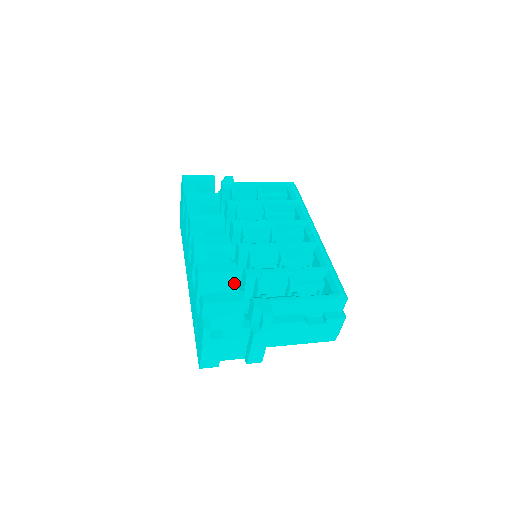
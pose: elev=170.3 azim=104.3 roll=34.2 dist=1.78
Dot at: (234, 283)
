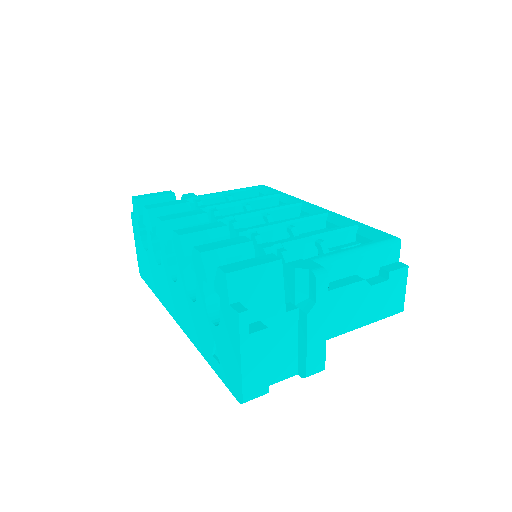
Dot at: occluded
